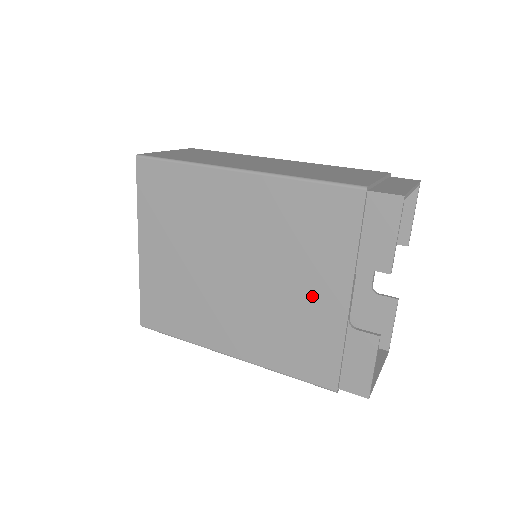
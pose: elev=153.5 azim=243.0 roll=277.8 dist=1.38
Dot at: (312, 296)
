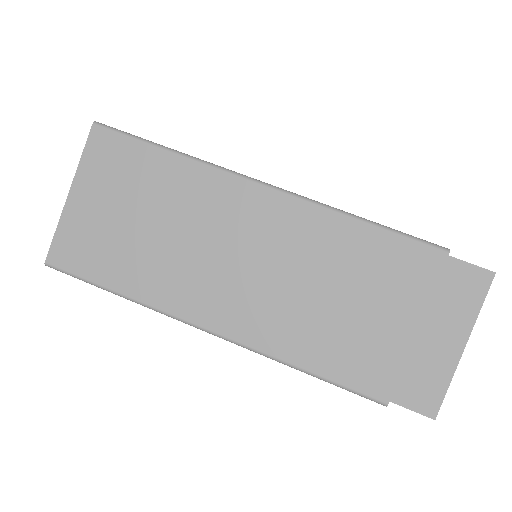
Dot at: occluded
